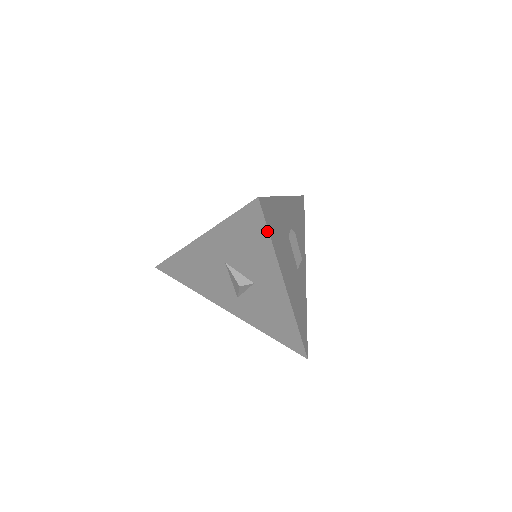
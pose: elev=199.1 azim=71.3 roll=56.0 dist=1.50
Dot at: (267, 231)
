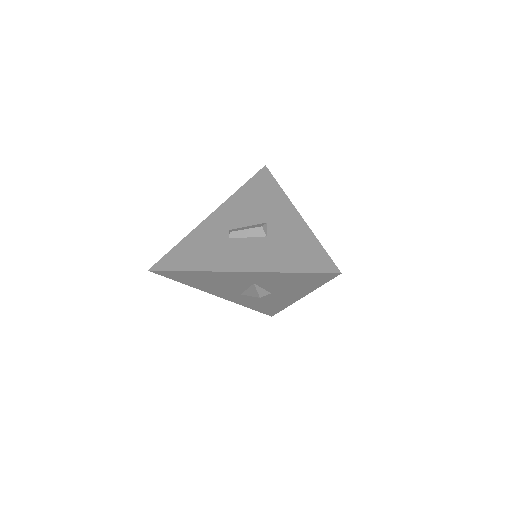
Dot at: (324, 283)
